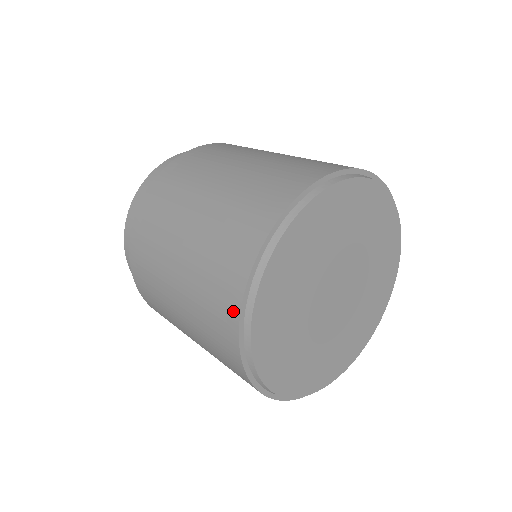
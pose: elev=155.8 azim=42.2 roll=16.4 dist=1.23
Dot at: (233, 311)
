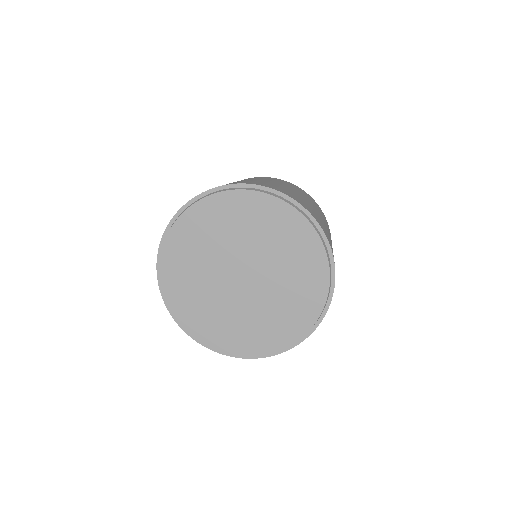
Dot at: occluded
